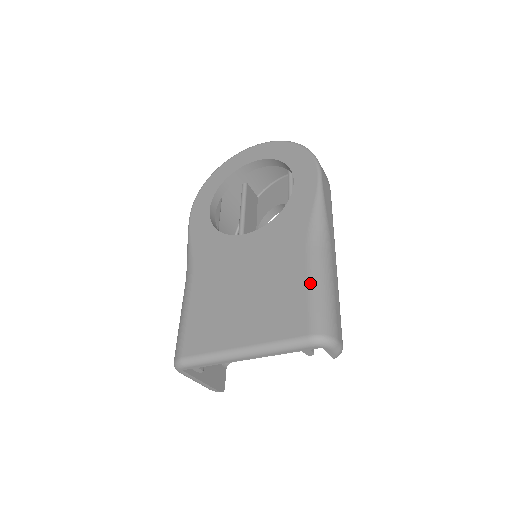
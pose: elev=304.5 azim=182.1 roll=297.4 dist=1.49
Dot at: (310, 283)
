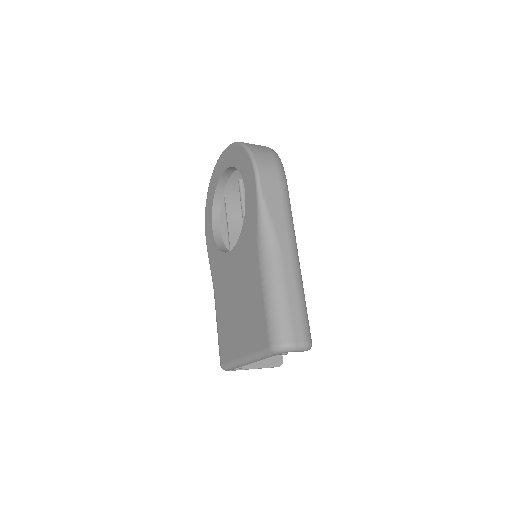
Dot at: (264, 297)
